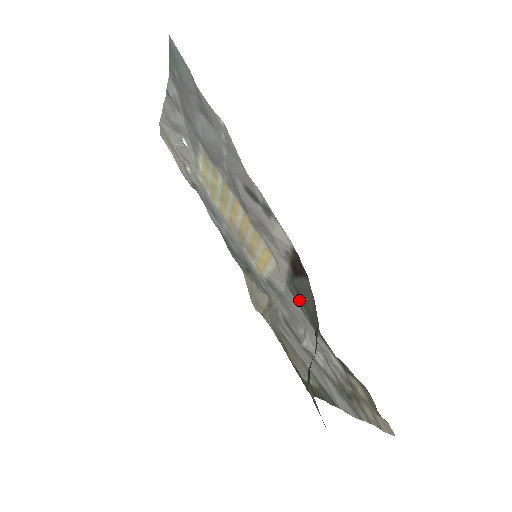
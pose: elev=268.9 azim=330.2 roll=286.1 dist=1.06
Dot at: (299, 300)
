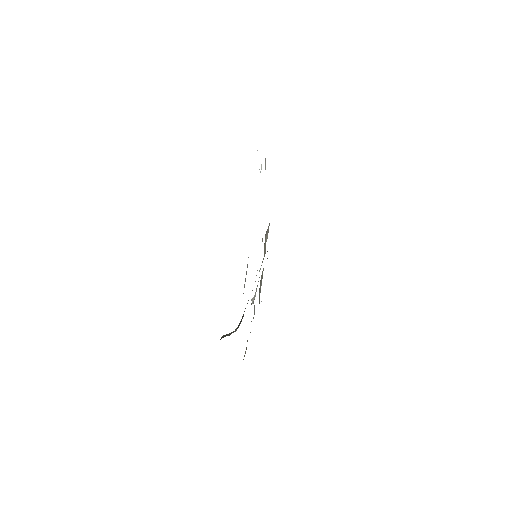
Dot at: occluded
